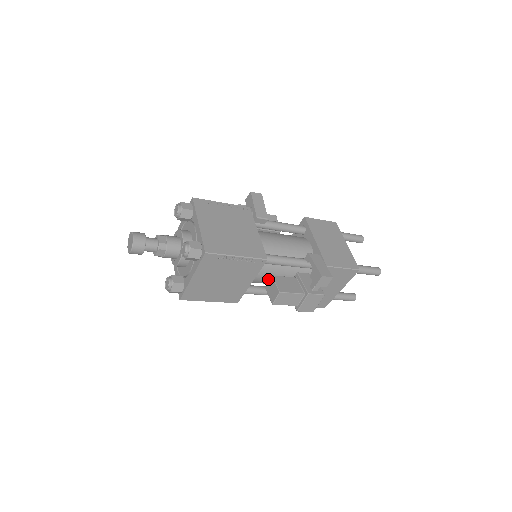
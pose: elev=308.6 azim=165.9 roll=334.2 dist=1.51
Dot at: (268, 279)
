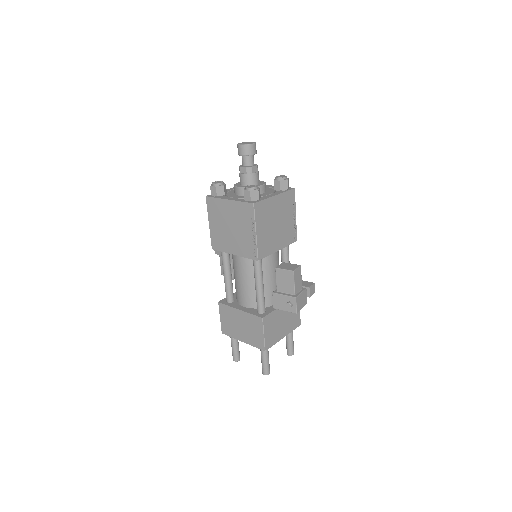
Dot at: (272, 268)
